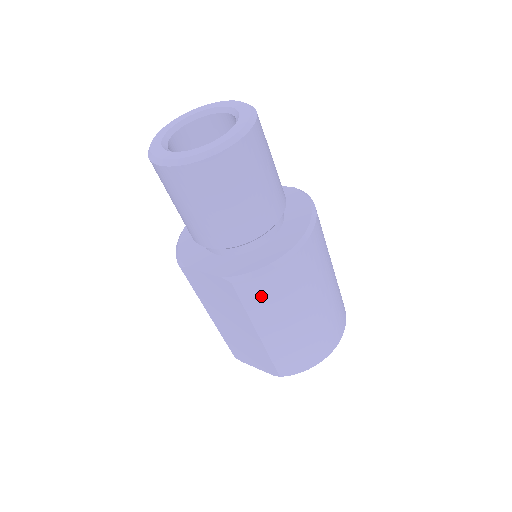
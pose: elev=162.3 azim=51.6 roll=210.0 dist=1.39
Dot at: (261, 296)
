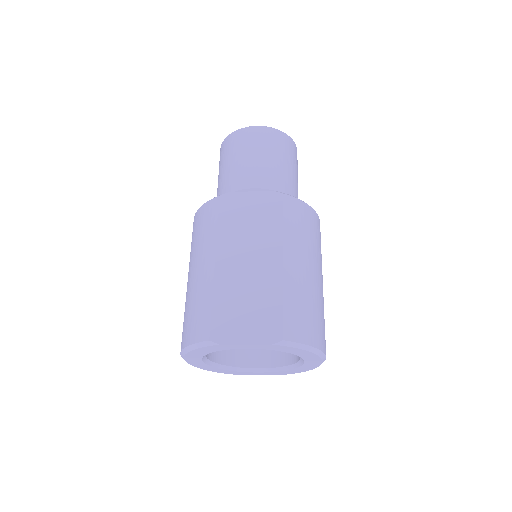
Dot at: (299, 219)
